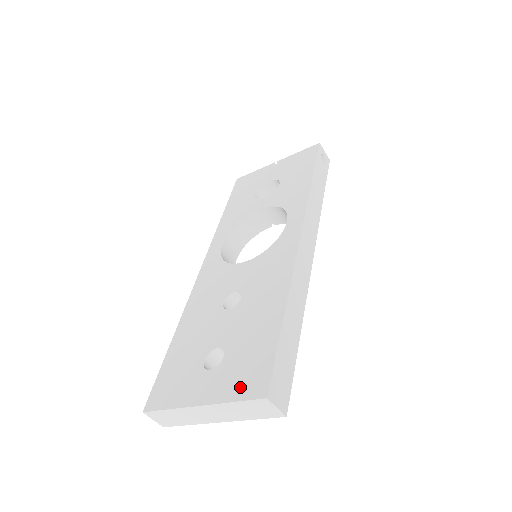
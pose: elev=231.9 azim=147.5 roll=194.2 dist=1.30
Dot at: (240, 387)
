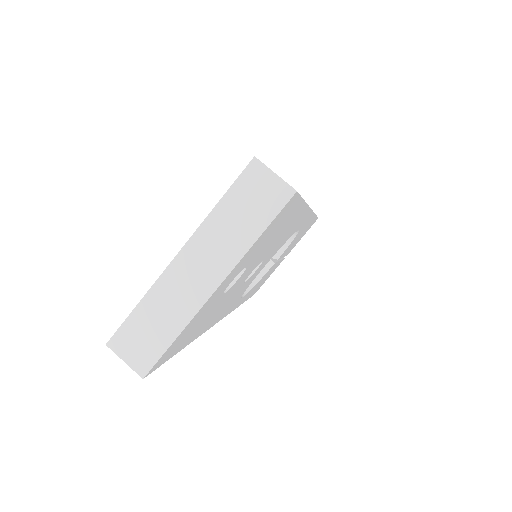
Dot at: occluded
